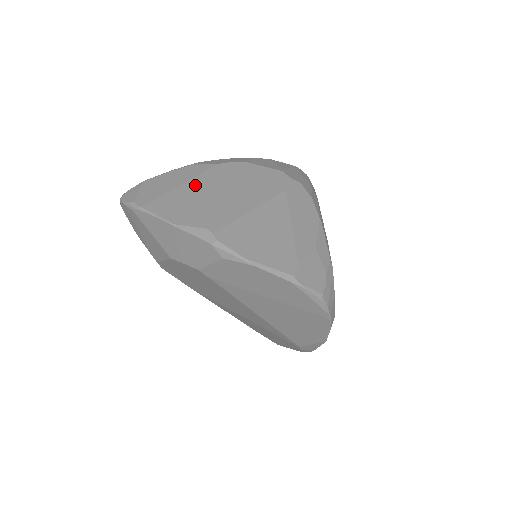
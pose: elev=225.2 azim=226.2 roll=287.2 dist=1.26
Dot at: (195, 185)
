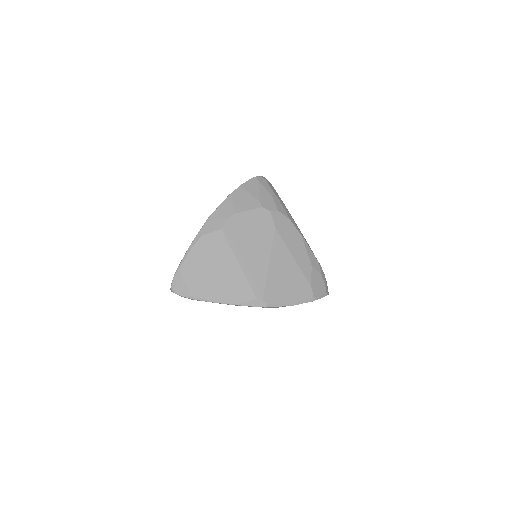
Dot at: (221, 261)
